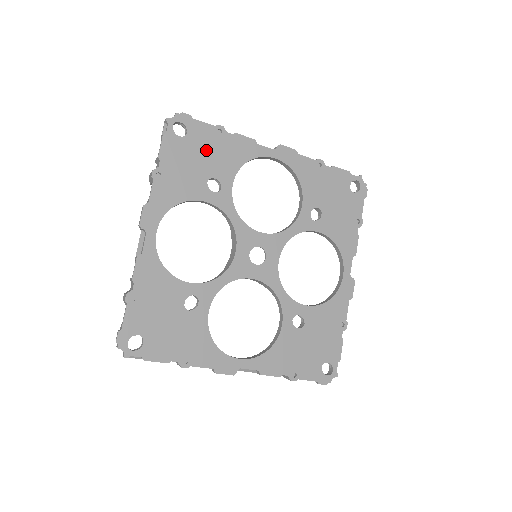
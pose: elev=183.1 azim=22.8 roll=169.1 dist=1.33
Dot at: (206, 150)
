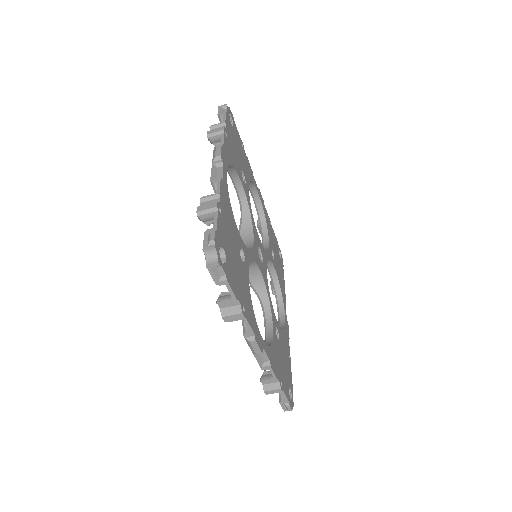
Dot at: (239, 149)
